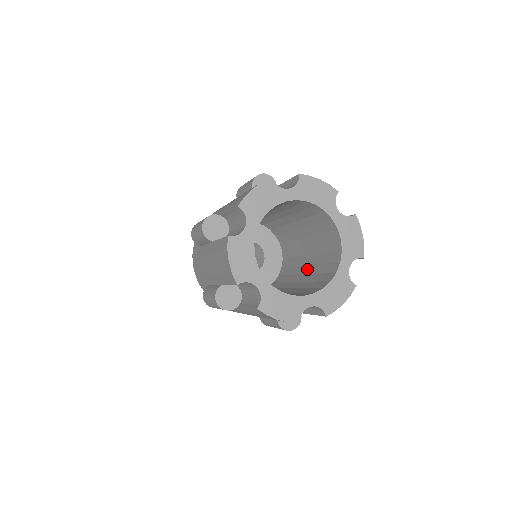
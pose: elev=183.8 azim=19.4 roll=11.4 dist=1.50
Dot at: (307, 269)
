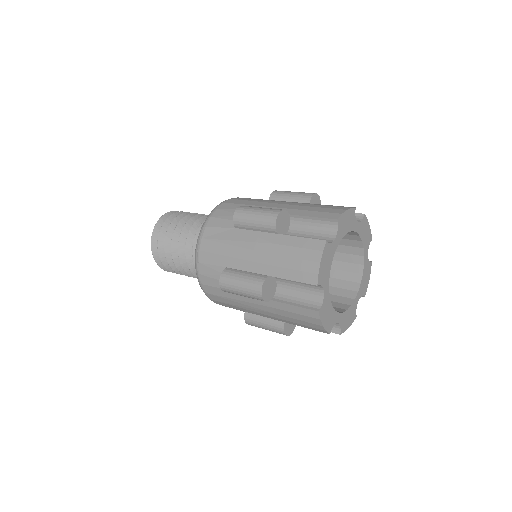
Dot at: occluded
